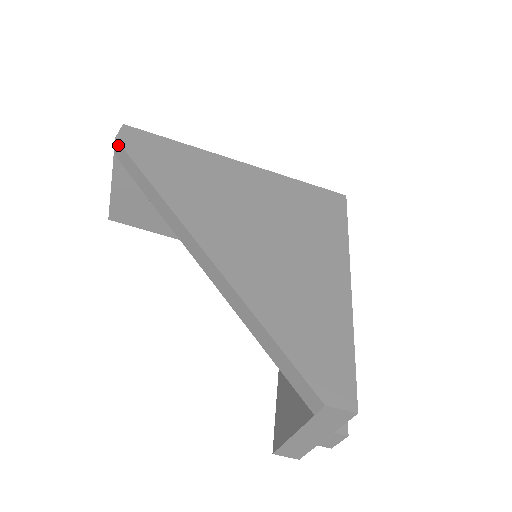
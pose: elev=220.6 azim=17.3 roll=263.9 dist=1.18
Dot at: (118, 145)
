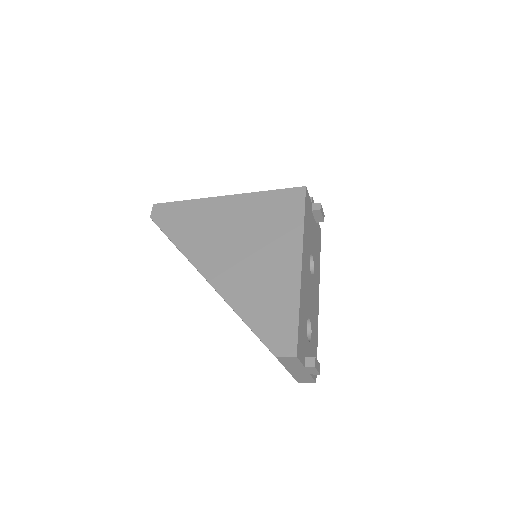
Dot at: (153, 221)
